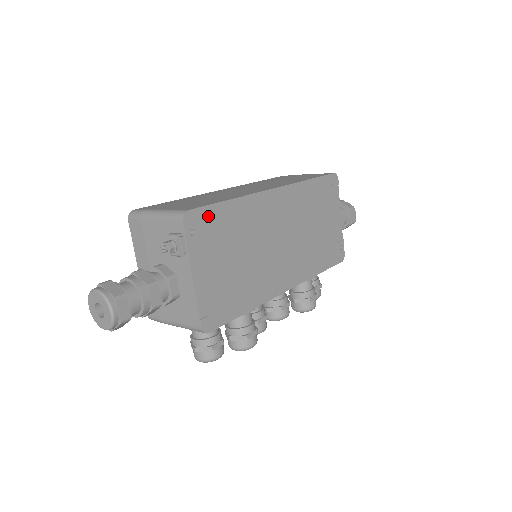
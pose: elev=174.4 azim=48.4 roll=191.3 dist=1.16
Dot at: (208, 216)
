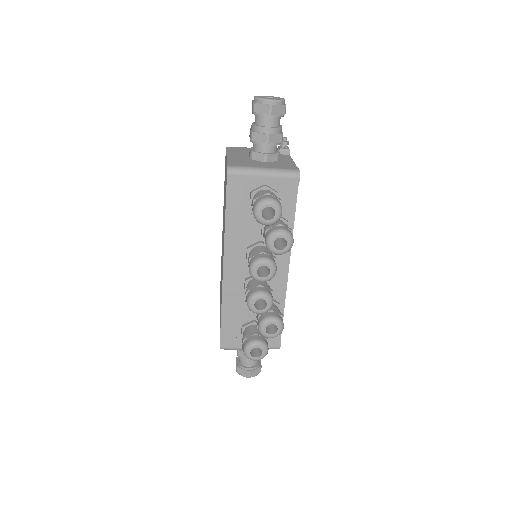
Dot at: occluded
